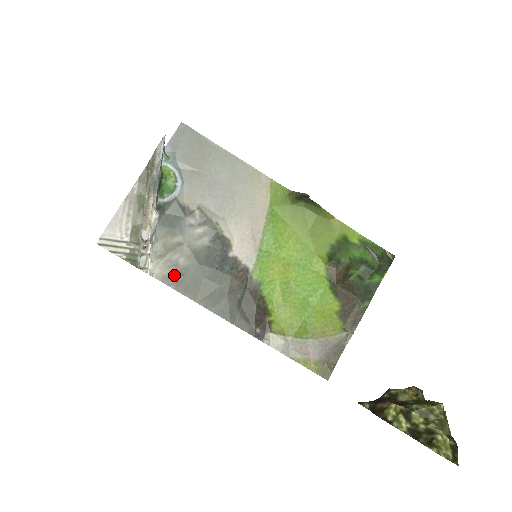
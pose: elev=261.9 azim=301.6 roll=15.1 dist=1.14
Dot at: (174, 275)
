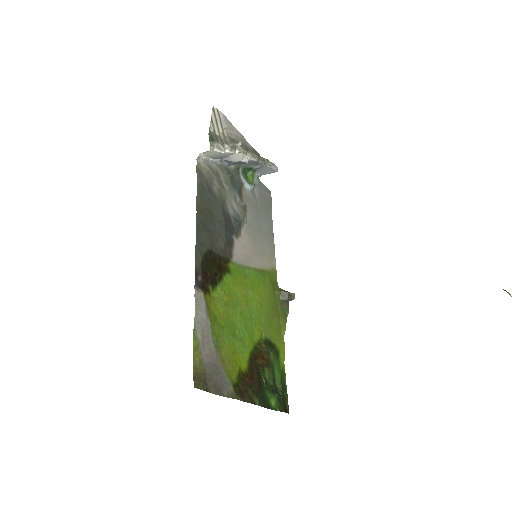
Dot at: (206, 181)
